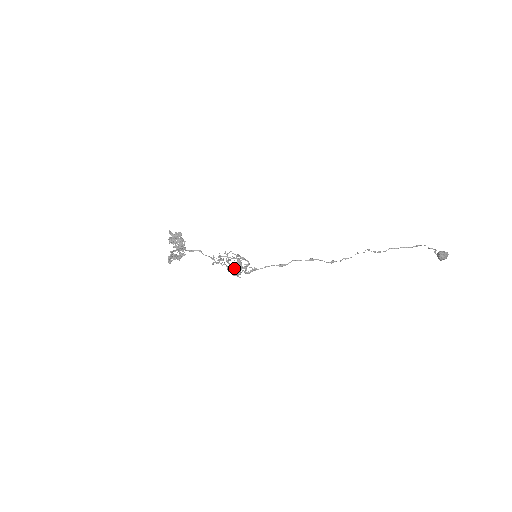
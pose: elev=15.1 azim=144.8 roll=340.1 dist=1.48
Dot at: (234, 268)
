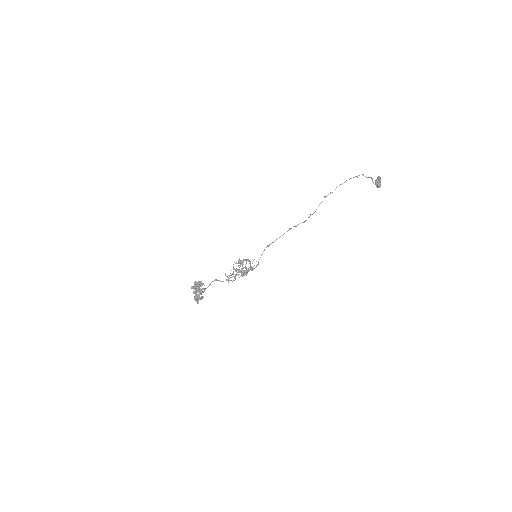
Dot at: (244, 274)
